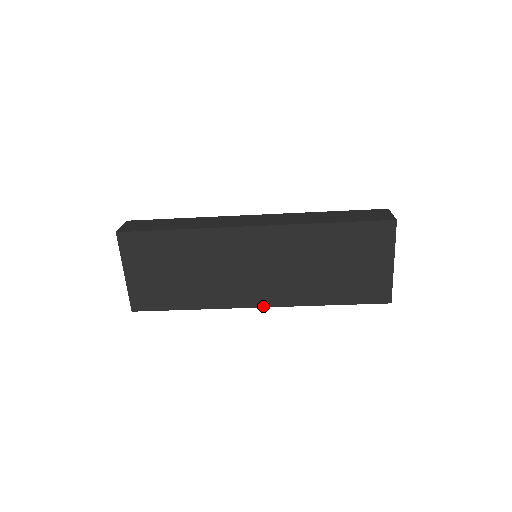
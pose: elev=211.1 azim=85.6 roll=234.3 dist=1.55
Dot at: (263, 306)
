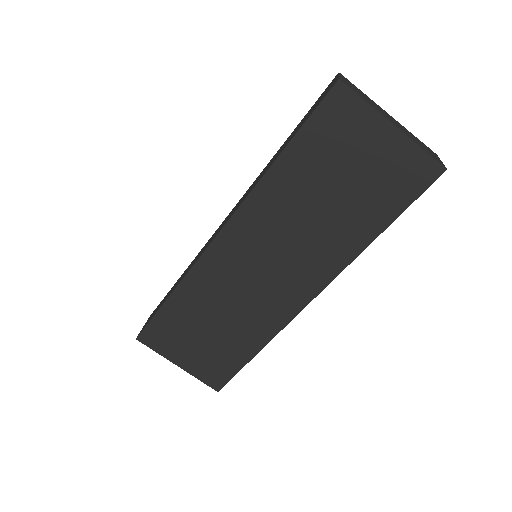
Dot at: (313, 297)
